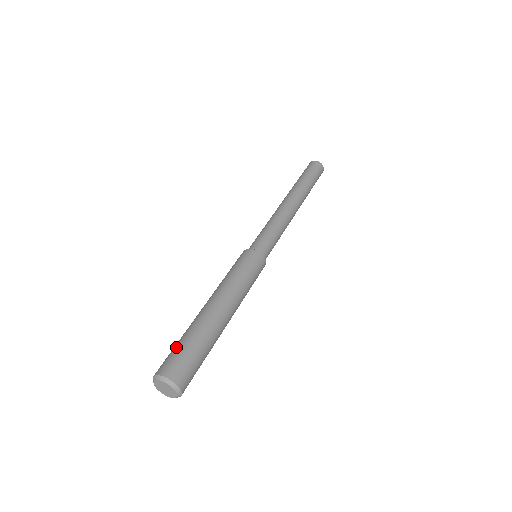
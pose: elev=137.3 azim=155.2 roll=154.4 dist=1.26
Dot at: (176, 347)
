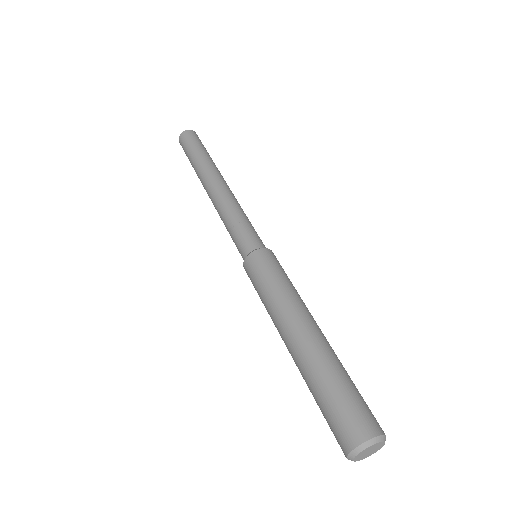
Dot at: (323, 412)
